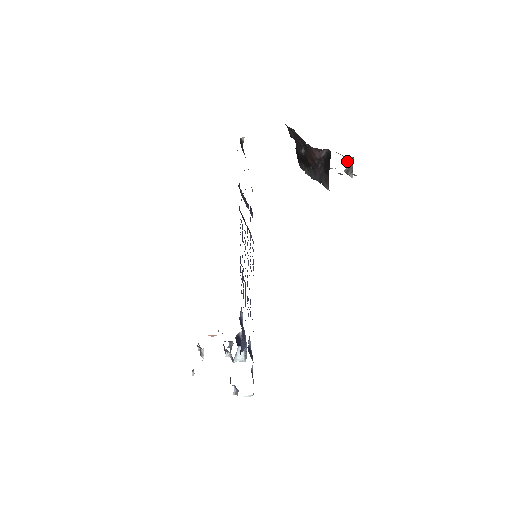
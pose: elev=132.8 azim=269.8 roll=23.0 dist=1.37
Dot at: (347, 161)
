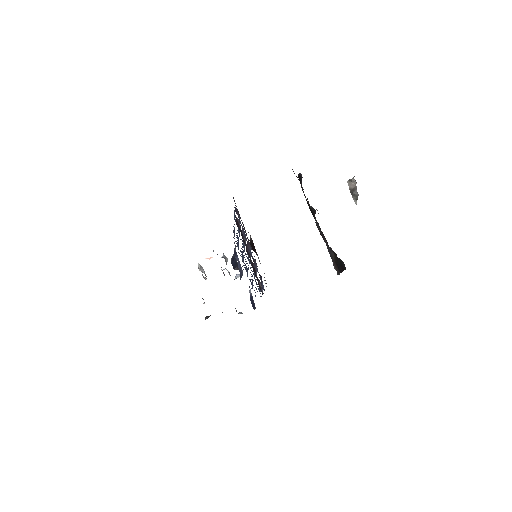
Dot at: (354, 194)
